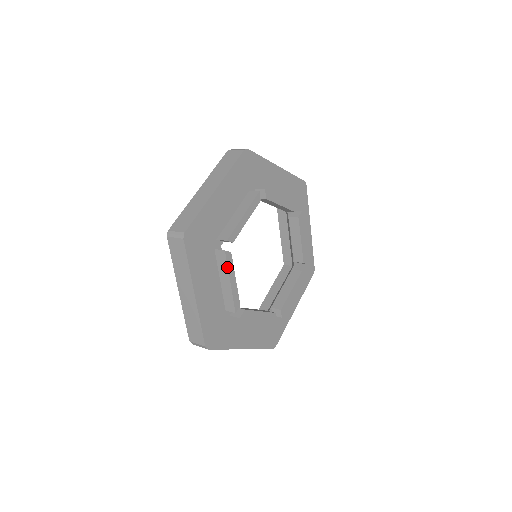
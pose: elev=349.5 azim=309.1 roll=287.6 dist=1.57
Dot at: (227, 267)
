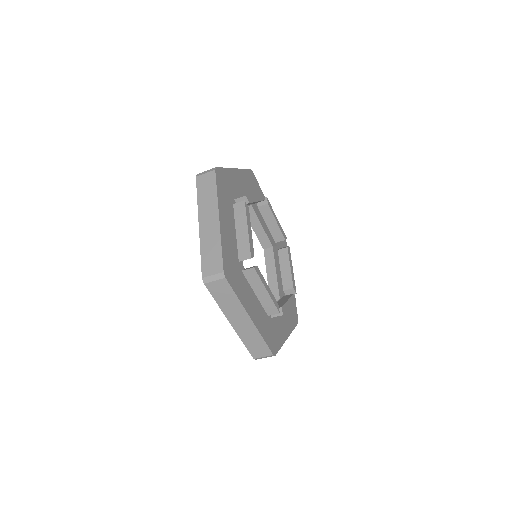
Dot at: (259, 194)
